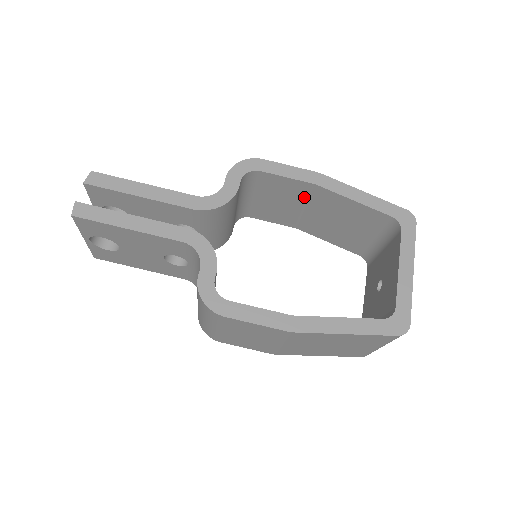
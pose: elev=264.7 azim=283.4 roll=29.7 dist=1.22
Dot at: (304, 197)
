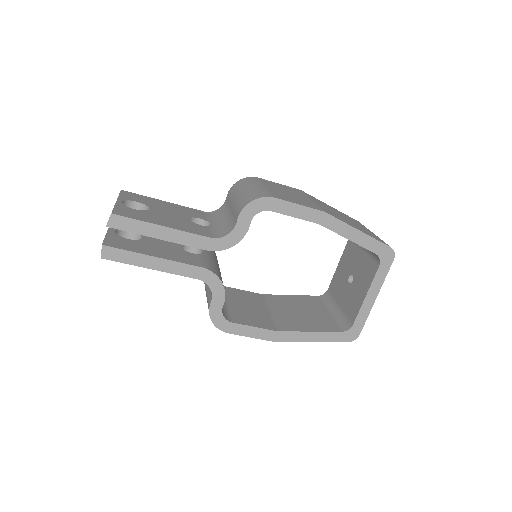
Dot at: occluded
